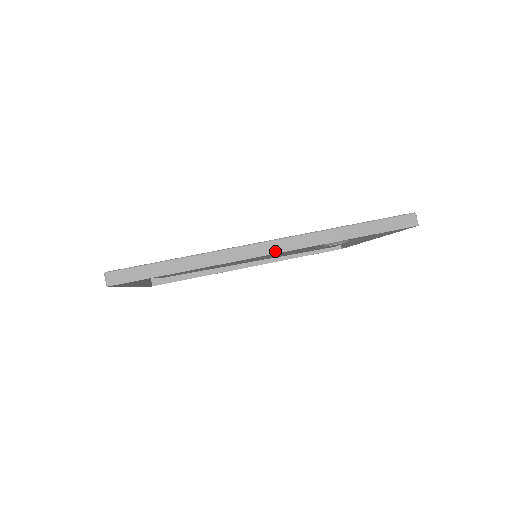
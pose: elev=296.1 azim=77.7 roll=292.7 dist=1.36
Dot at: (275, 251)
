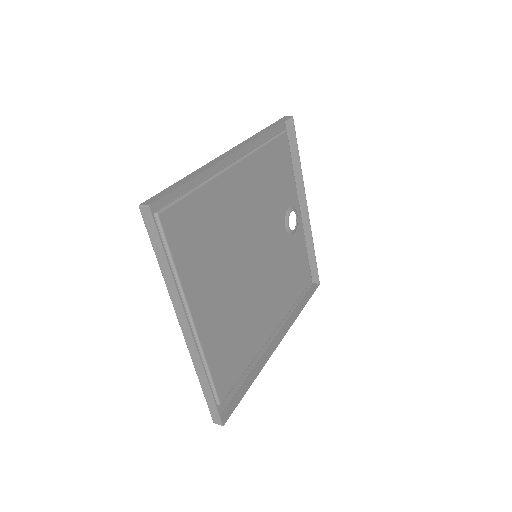
Dot at: (238, 148)
